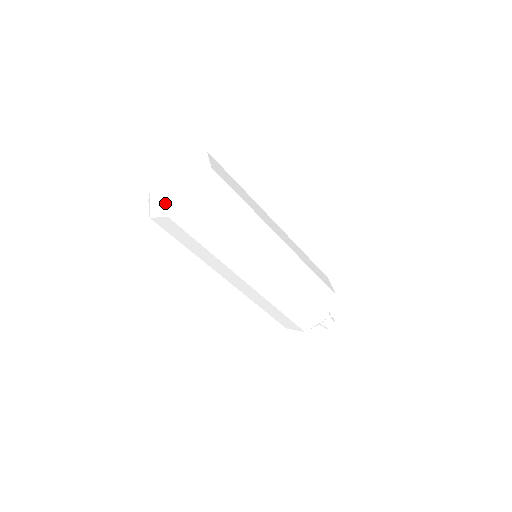
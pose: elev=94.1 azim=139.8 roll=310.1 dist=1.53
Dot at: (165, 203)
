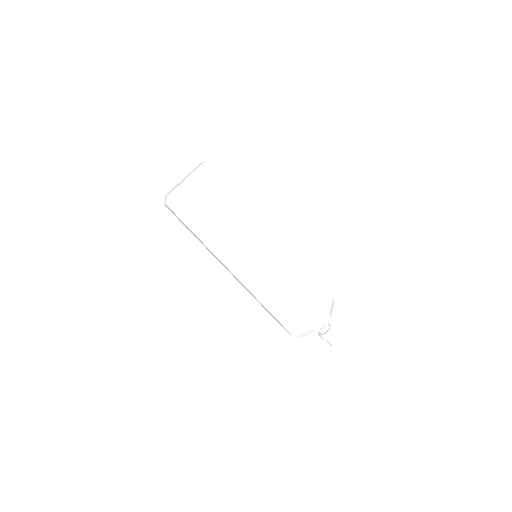
Dot at: (168, 194)
